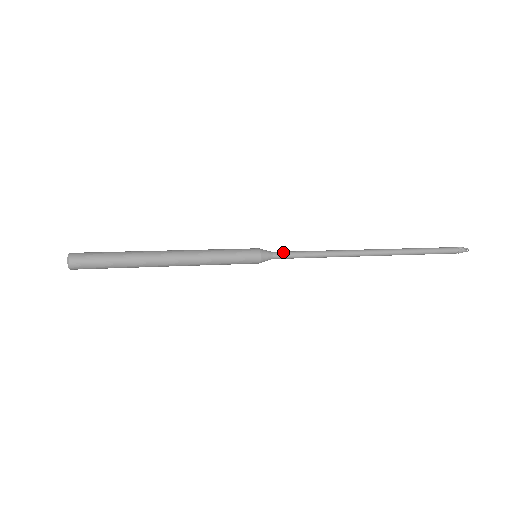
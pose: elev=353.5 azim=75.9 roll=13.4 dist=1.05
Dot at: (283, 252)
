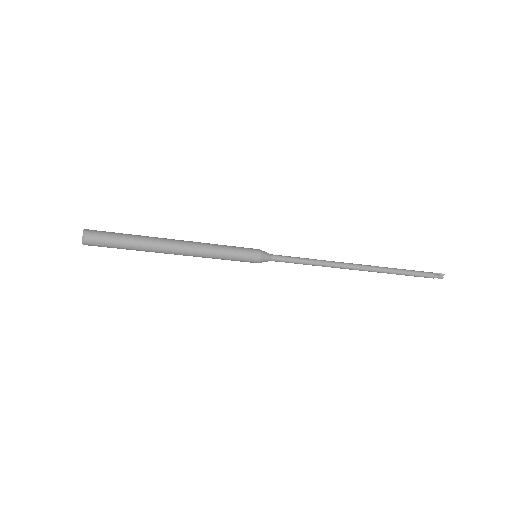
Dot at: (280, 255)
